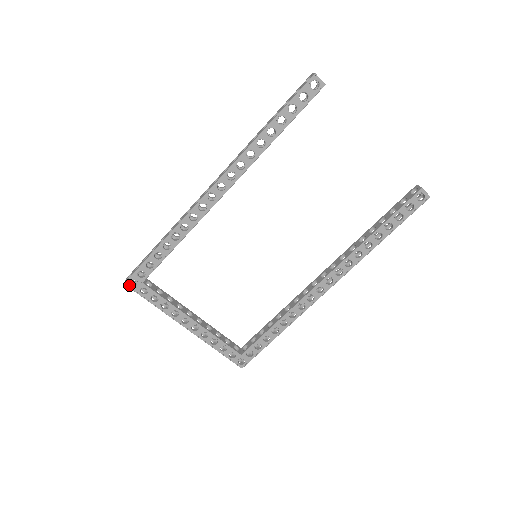
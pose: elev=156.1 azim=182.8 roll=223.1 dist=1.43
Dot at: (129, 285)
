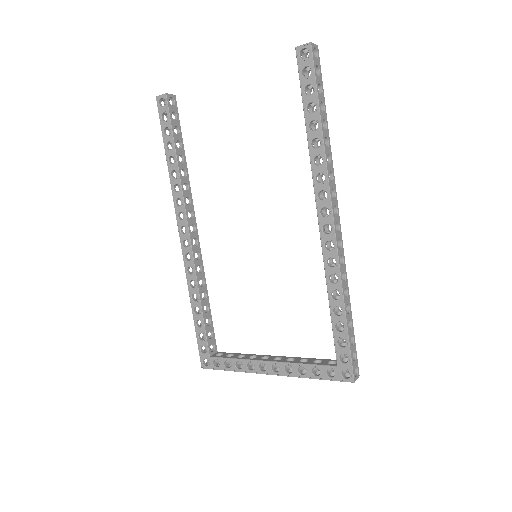
Dot at: (205, 367)
